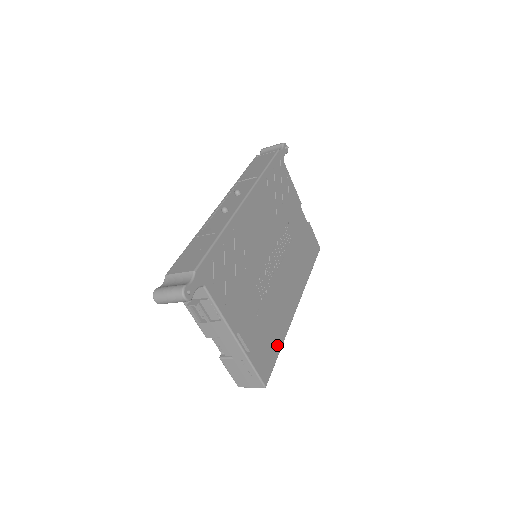
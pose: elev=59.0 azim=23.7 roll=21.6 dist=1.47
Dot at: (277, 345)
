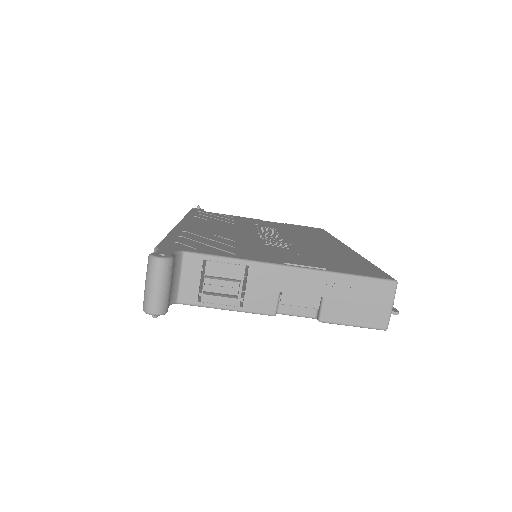
Dot at: (362, 263)
